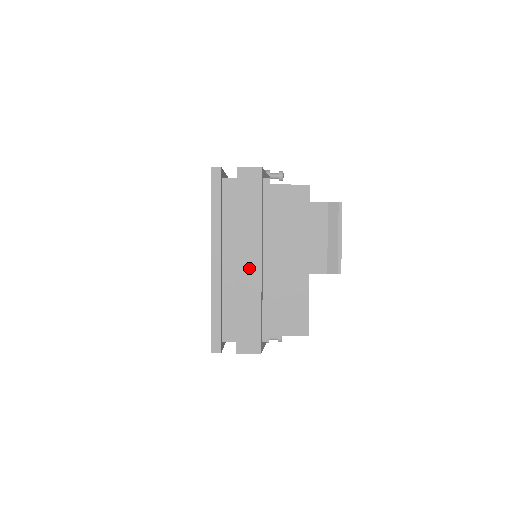
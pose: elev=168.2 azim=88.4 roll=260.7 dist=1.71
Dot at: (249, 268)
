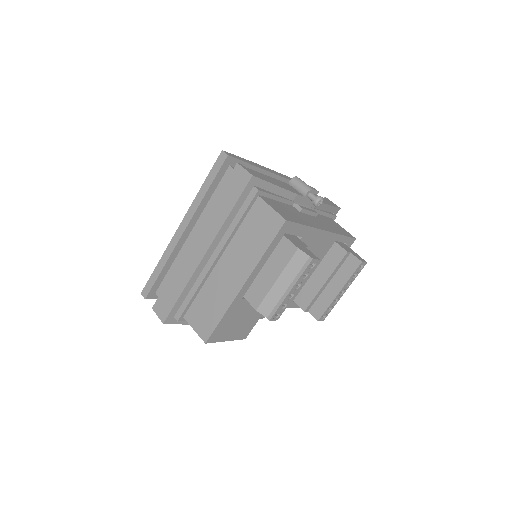
Dot at: (195, 252)
